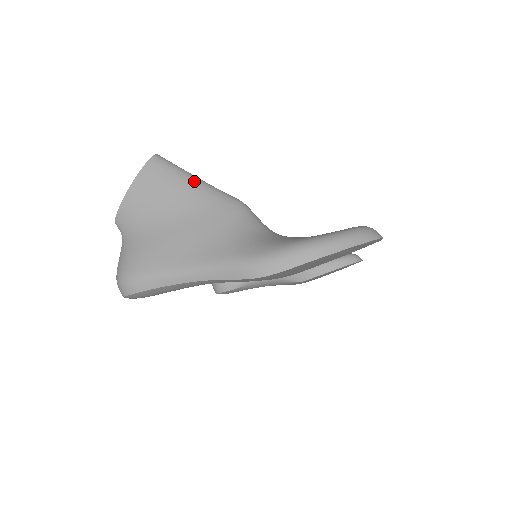
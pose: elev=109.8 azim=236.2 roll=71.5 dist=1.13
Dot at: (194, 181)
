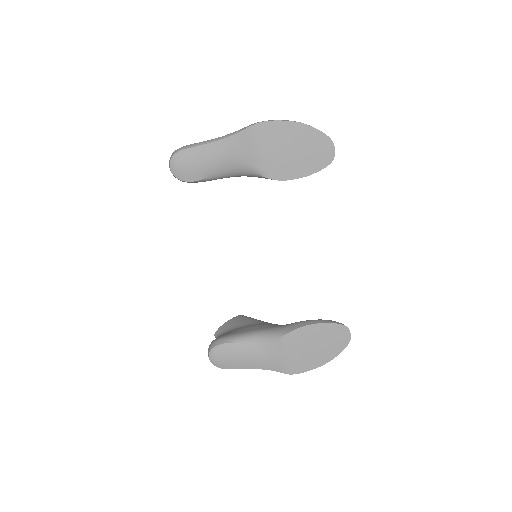
Dot at: occluded
